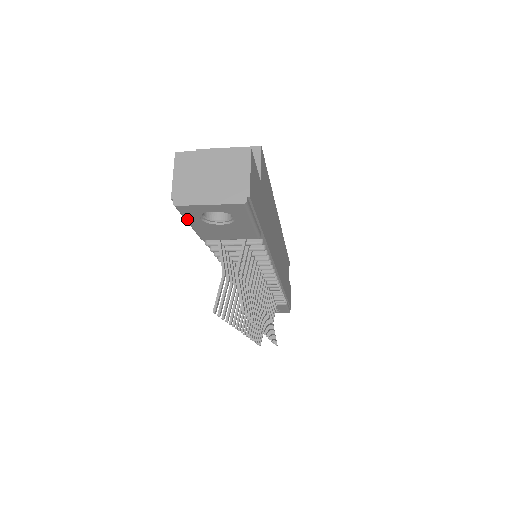
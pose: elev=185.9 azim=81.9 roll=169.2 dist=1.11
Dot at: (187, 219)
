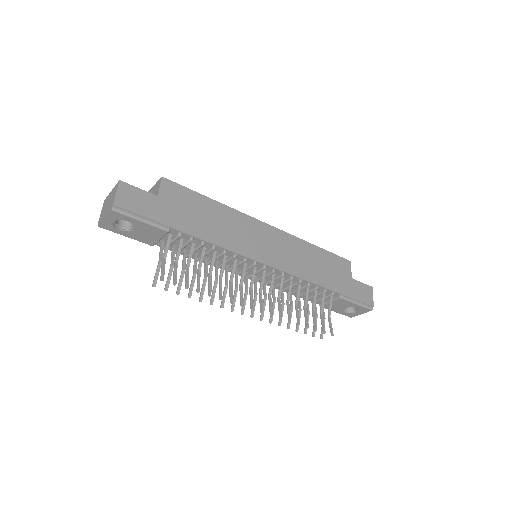
Dot at: (118, 233)
